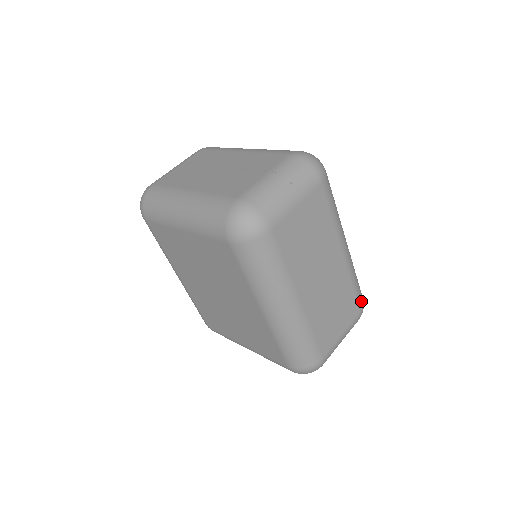
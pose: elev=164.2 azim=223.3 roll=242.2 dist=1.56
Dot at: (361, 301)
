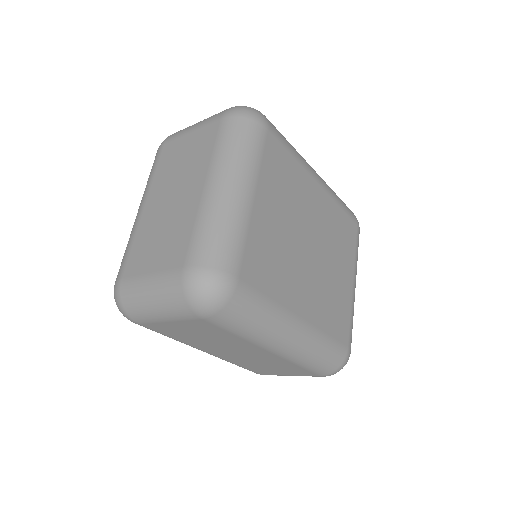
Dot at: (323, 372)
